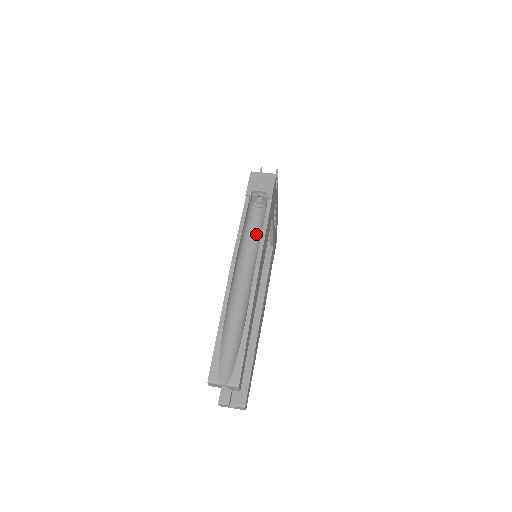
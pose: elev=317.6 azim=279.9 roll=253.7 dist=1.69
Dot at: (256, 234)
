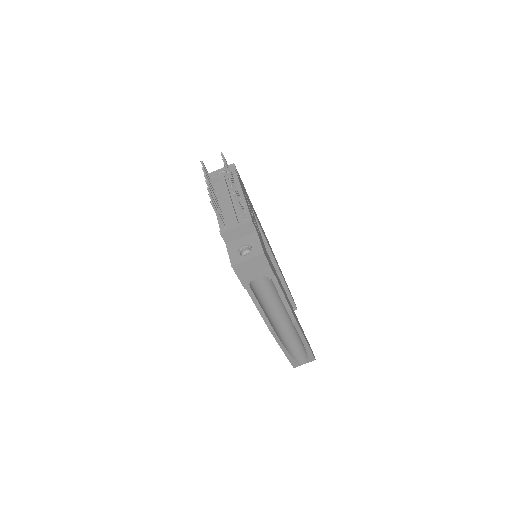
Dot at: (269, 289)
